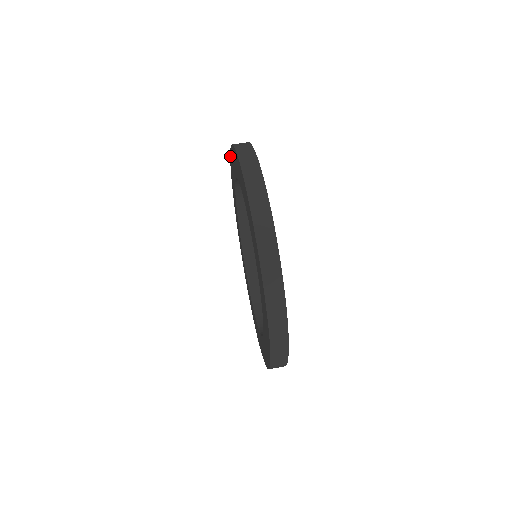
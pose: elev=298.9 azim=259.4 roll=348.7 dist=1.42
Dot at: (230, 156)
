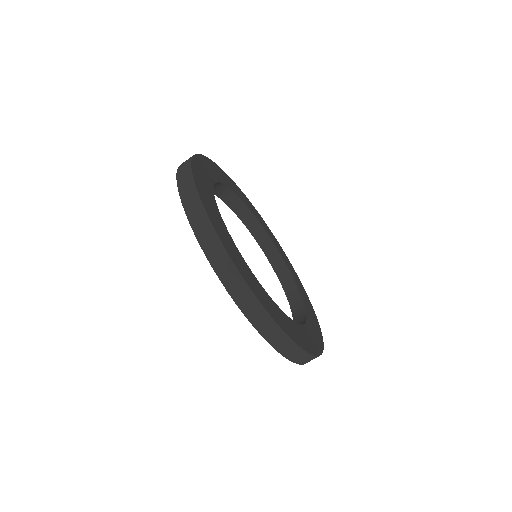
Dot at: (177, 180)
